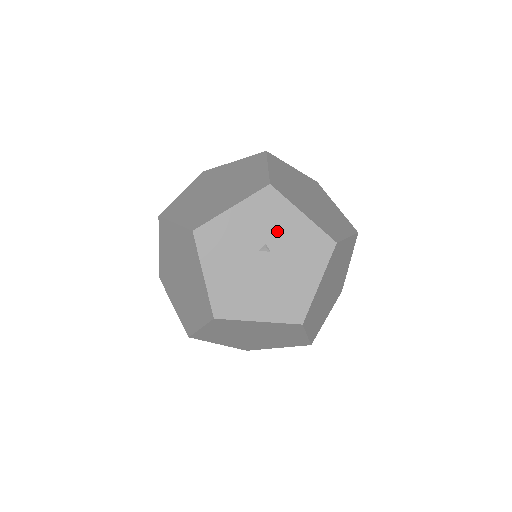
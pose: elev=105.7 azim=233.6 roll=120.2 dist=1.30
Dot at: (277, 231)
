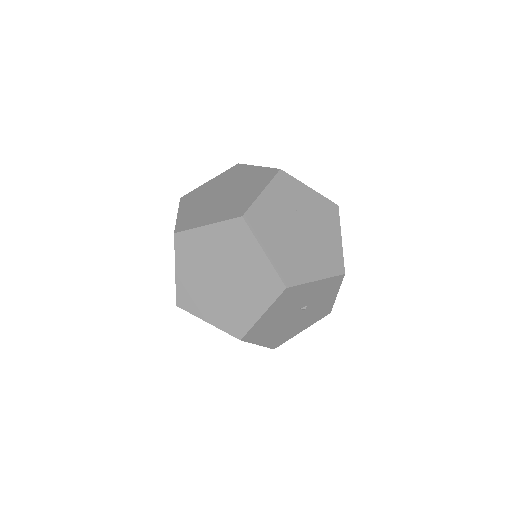
Dot at: (318, 300)
